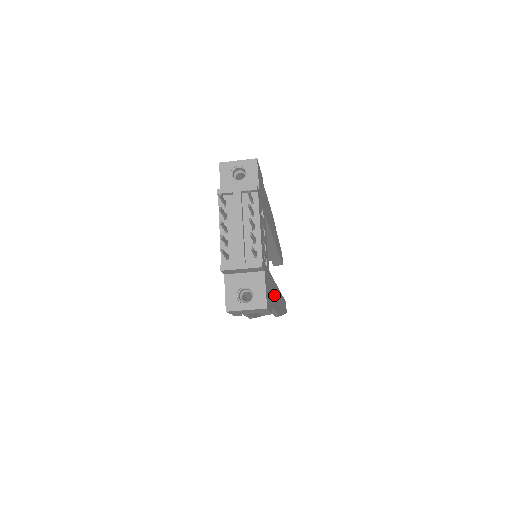
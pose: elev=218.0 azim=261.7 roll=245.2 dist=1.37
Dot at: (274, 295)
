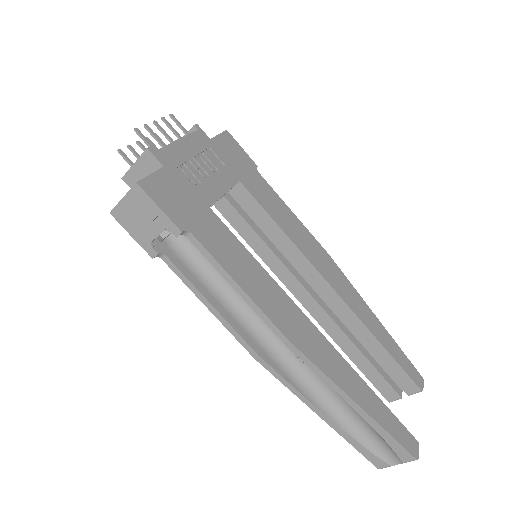
Dot at: (241, 266)
